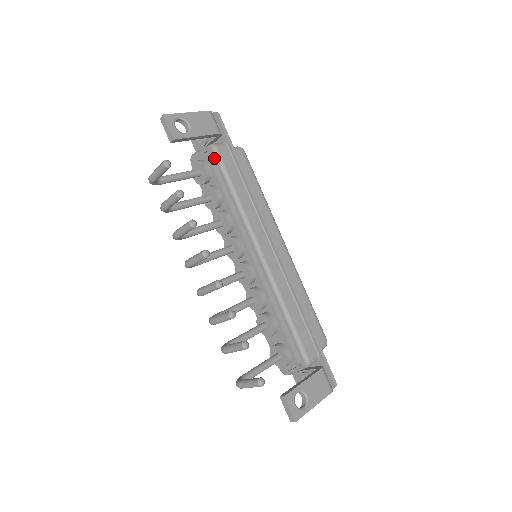
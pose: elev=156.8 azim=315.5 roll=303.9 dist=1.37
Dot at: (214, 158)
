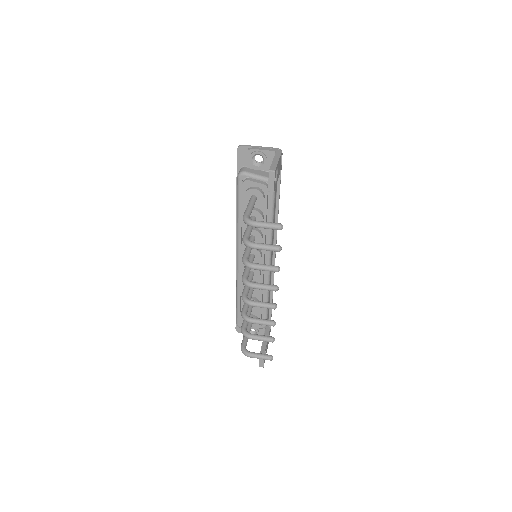
Dot at: occluded
